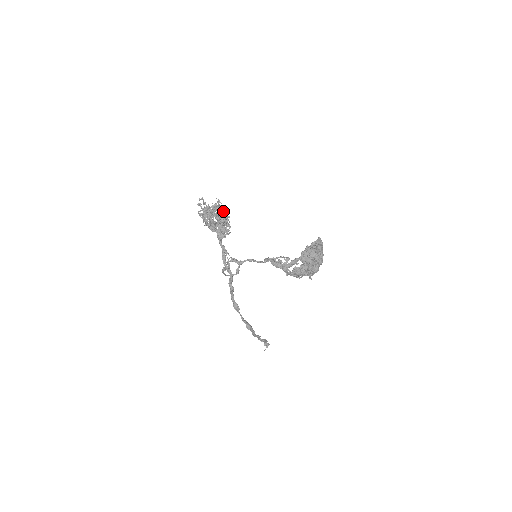
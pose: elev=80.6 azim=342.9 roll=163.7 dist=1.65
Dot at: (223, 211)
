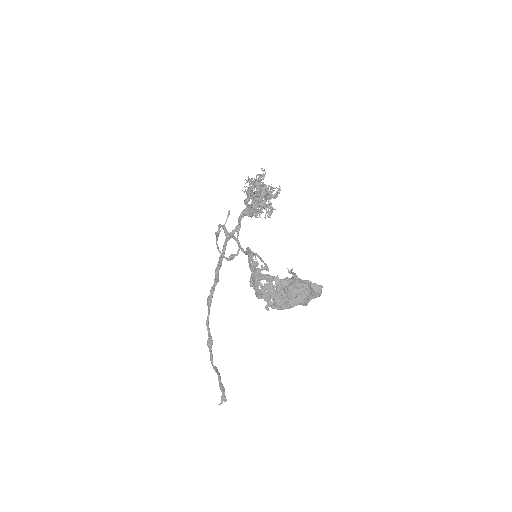
Dot at: occluded
